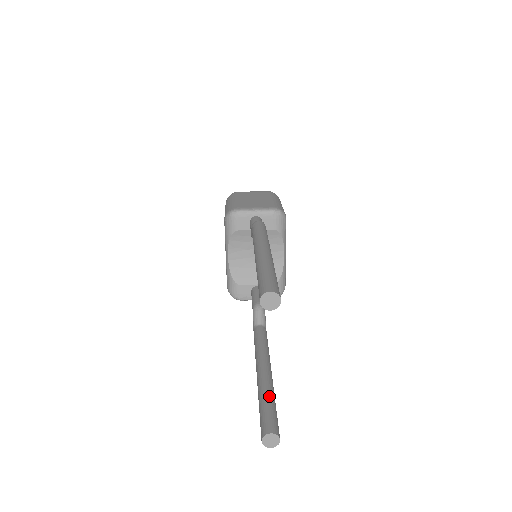
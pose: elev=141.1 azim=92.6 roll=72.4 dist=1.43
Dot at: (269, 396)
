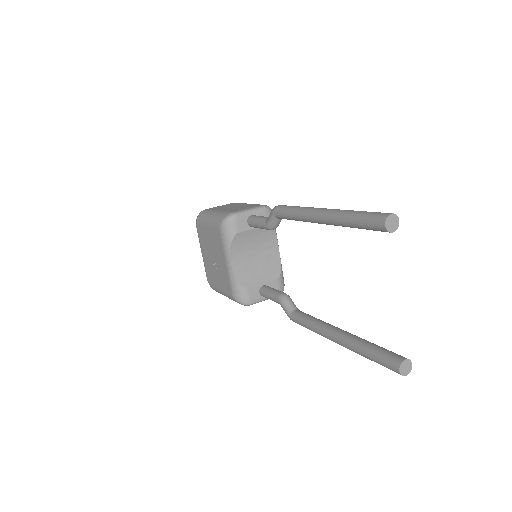
Dot at: (370, 342)
